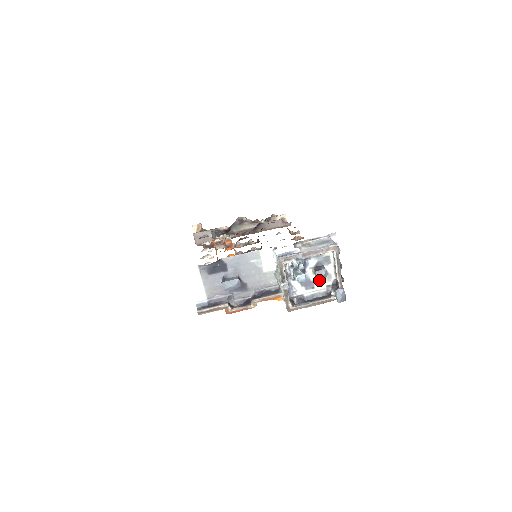
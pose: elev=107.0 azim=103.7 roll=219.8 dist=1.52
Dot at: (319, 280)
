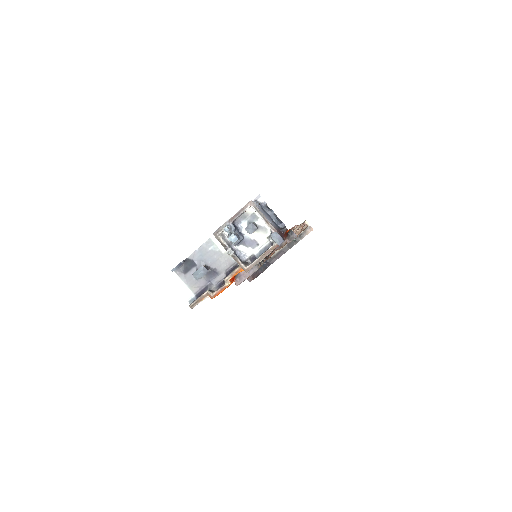
Dot at: (258, 236)
